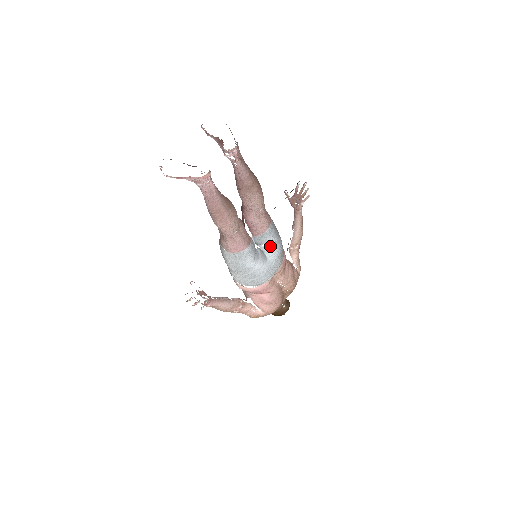
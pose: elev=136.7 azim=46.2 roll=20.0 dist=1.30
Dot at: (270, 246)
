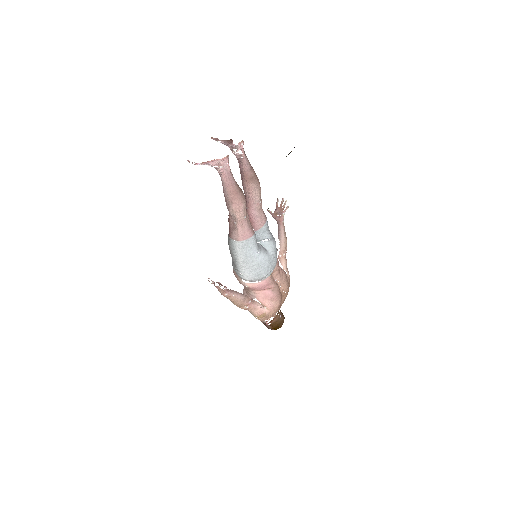
Dot at: (268, 241)
